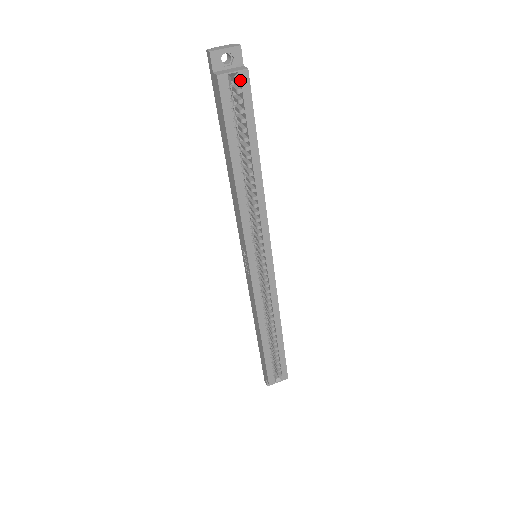
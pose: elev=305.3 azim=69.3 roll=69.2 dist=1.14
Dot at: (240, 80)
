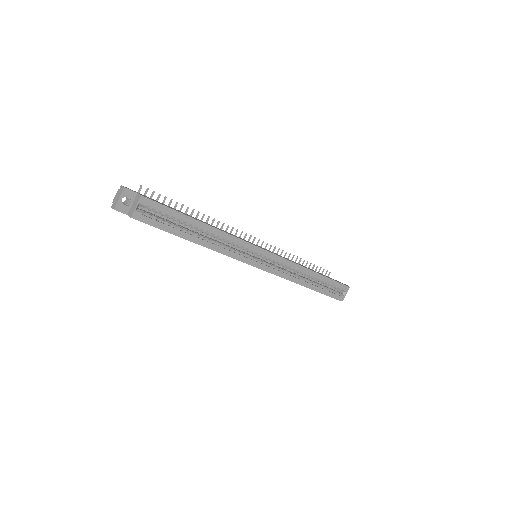
Dot at: (144, 205)
